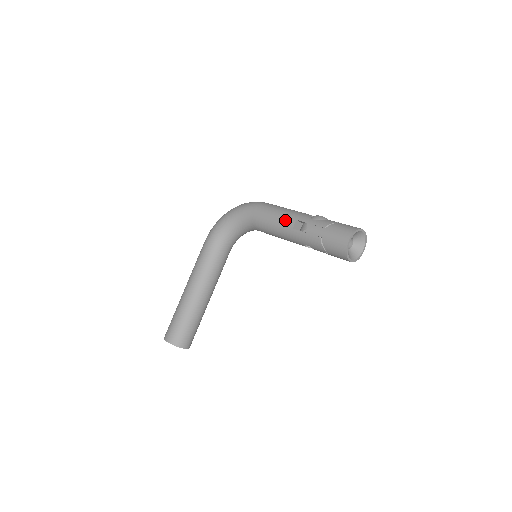
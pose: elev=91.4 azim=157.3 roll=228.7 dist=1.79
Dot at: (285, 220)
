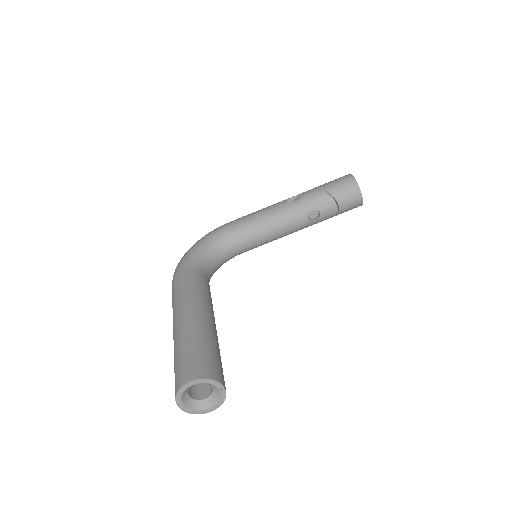
Dot at: (274, 205)
